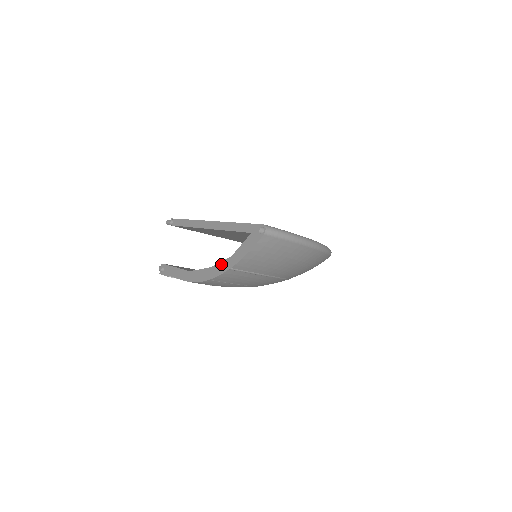
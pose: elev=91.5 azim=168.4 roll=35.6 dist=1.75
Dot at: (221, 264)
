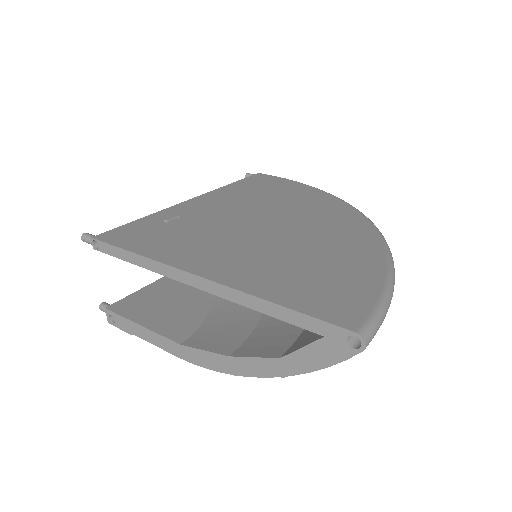
Dot at: (257, 362)
